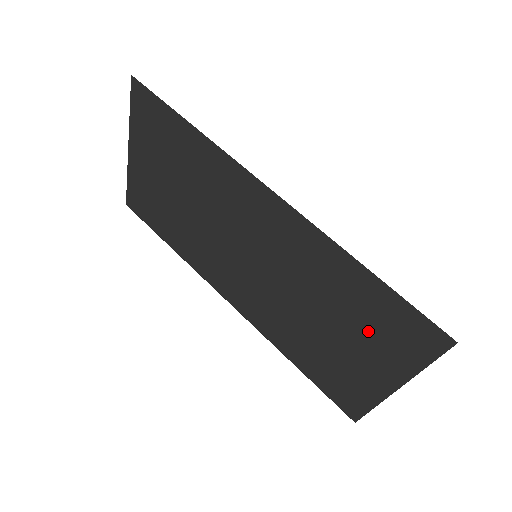
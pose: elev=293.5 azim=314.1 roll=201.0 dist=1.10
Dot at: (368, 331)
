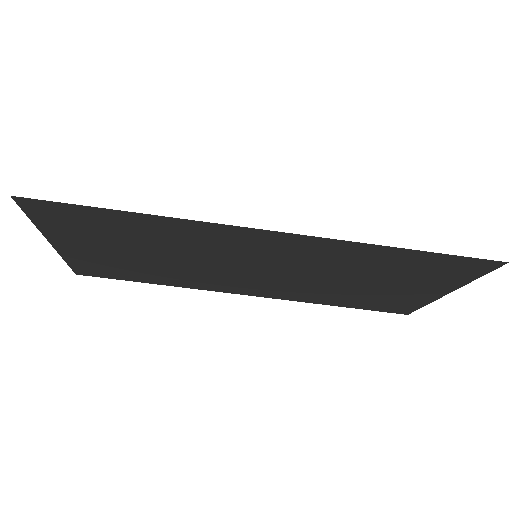
Dot at: (412, 277)
